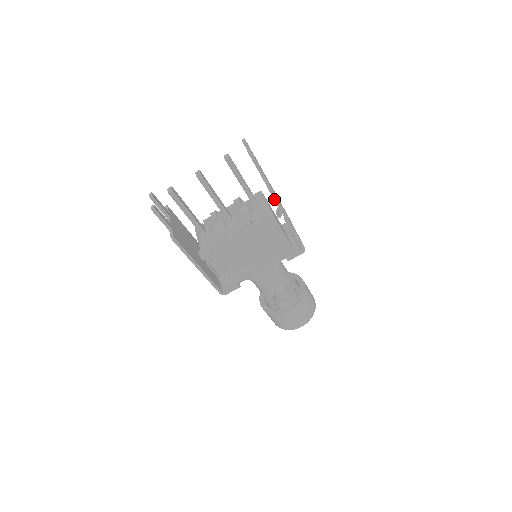
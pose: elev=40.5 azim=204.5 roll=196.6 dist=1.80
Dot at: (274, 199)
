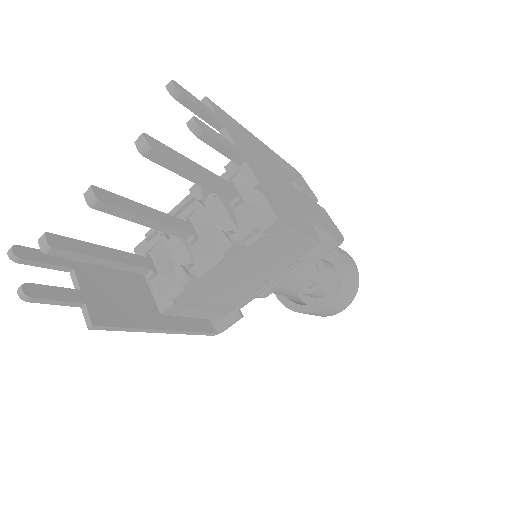
Dot at: (276, 201)
